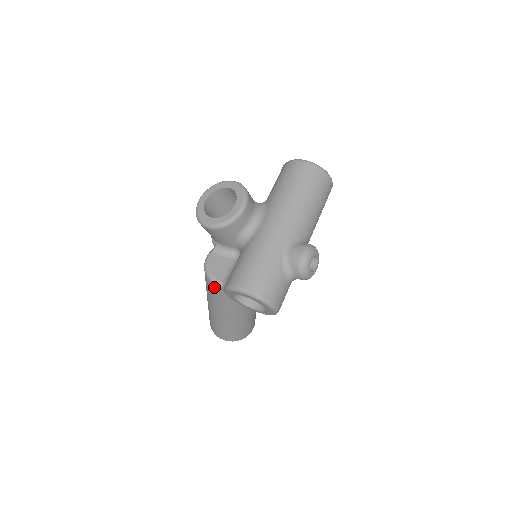
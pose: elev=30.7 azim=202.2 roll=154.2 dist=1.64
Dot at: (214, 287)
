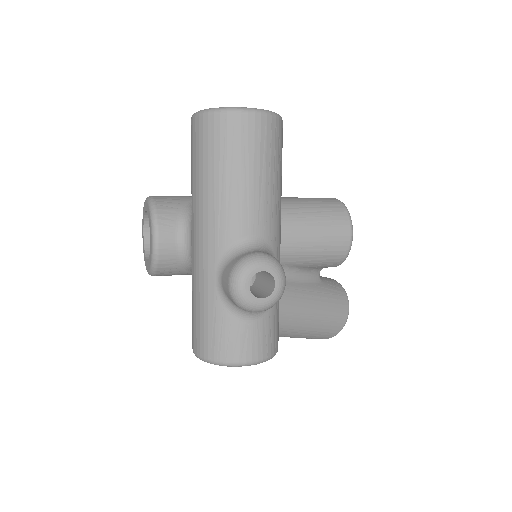
Dot at: occluded
